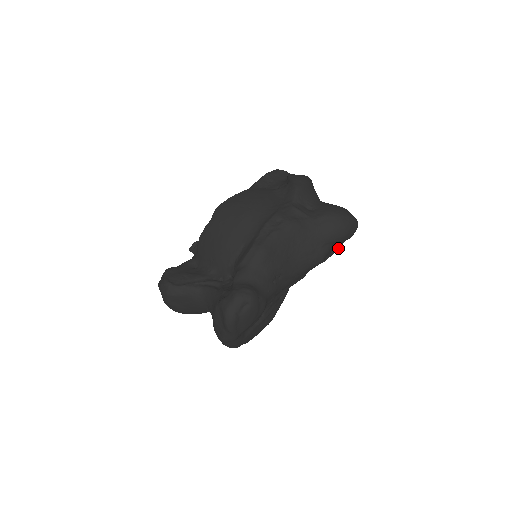
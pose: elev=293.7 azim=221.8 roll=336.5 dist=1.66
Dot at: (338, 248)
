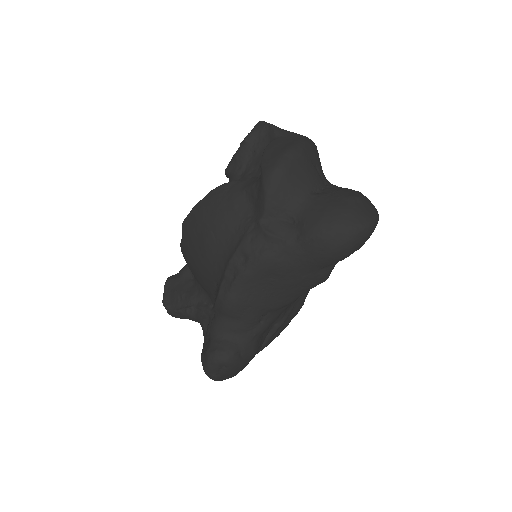
Dot at: occluded
